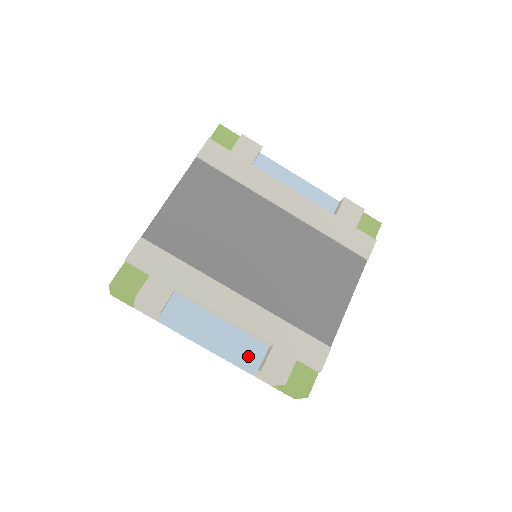
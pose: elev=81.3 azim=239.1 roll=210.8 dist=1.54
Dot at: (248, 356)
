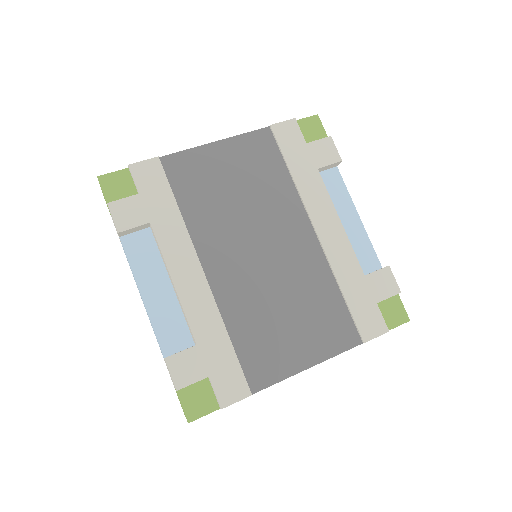
Dot at: (167, 337)
